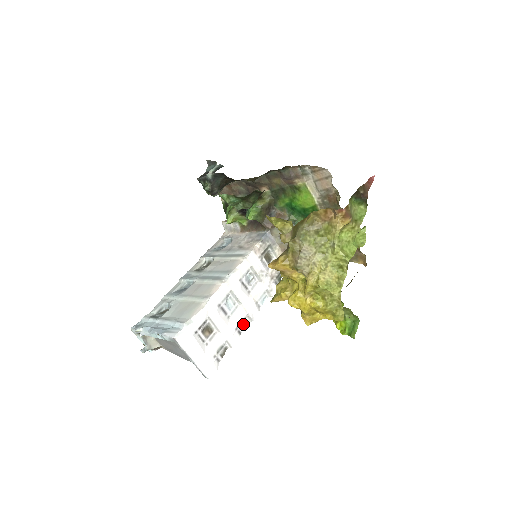
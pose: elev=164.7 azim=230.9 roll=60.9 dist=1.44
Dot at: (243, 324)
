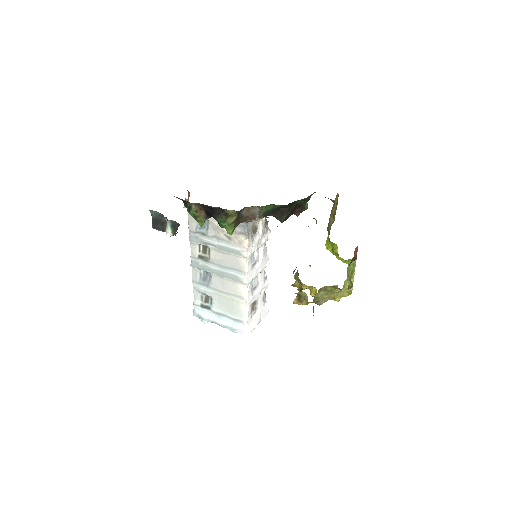
Dot at: occluded
